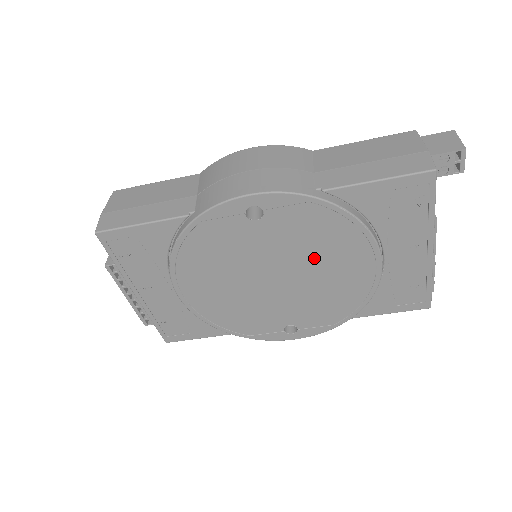
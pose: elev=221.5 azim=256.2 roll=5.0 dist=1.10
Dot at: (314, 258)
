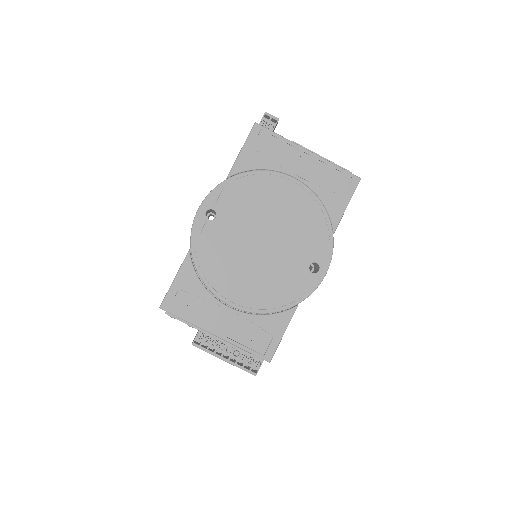
Dot at: (264, 210)
